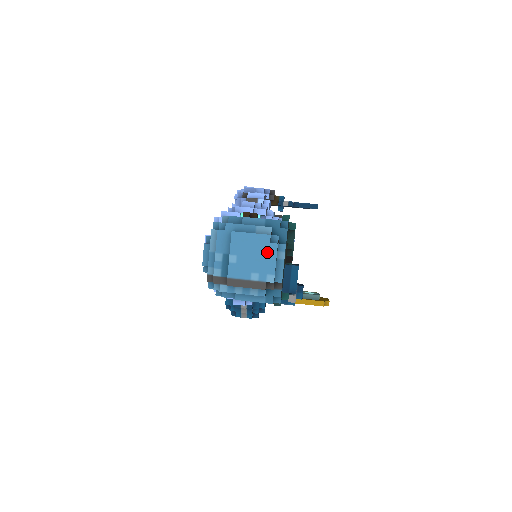
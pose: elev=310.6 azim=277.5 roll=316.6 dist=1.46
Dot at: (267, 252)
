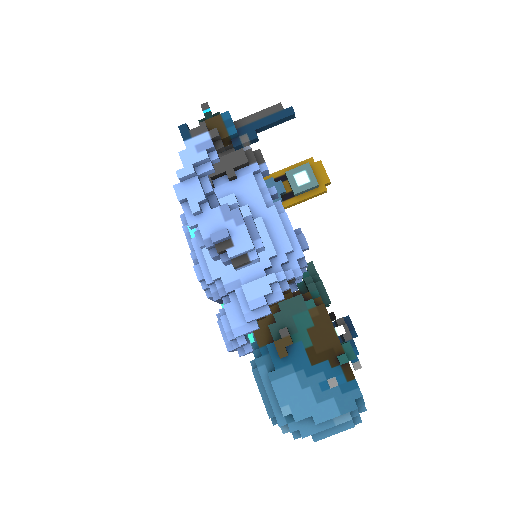
Dot at: occluded
